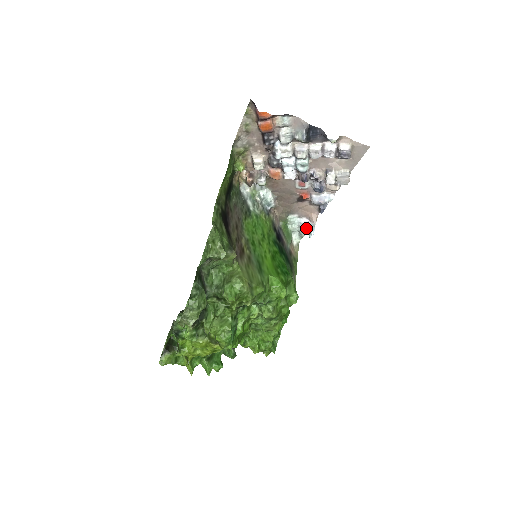
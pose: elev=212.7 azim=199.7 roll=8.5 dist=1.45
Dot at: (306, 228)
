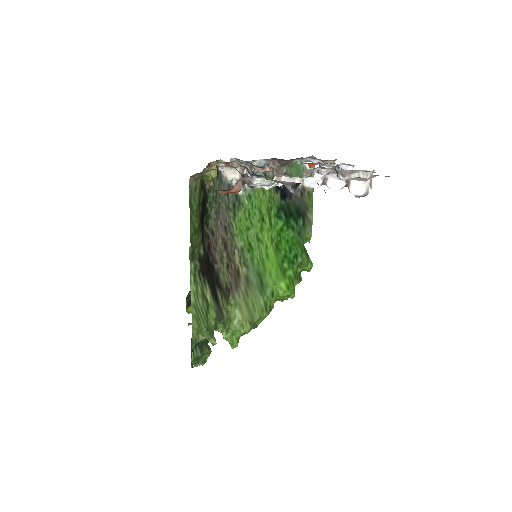
Dot at: occluded
